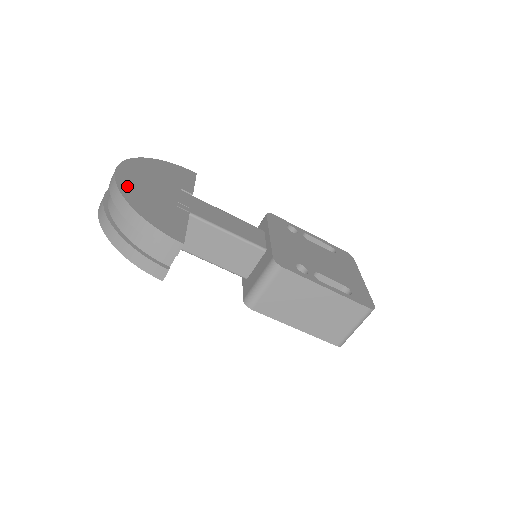
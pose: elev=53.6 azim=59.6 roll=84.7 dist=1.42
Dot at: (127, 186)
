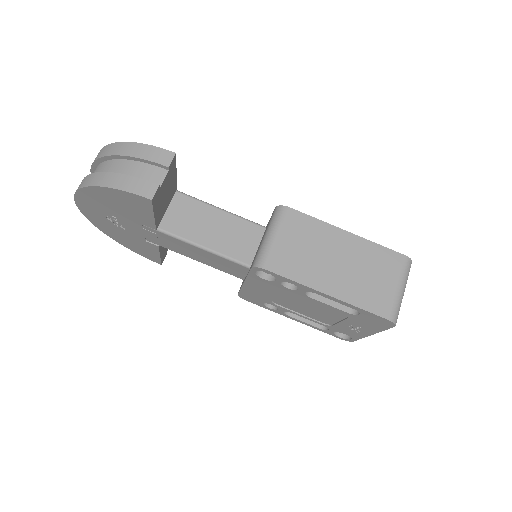
Dot at: occluded
